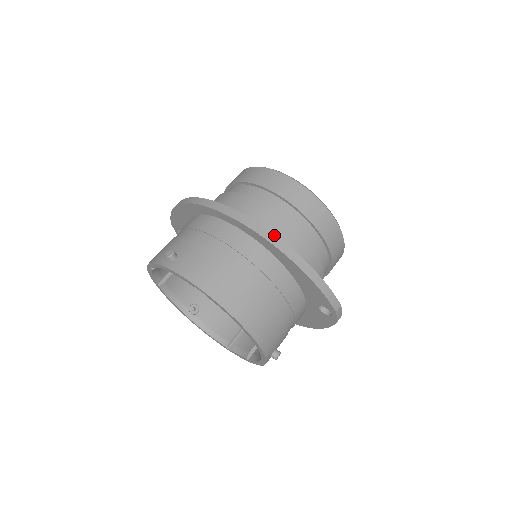
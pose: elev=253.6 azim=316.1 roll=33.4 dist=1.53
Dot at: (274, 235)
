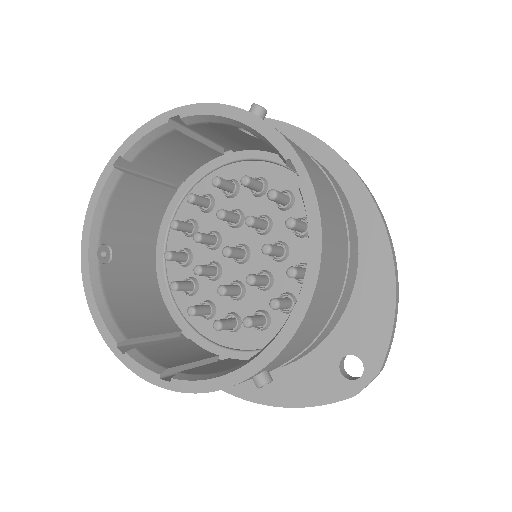
Dot at: (382, 214)
